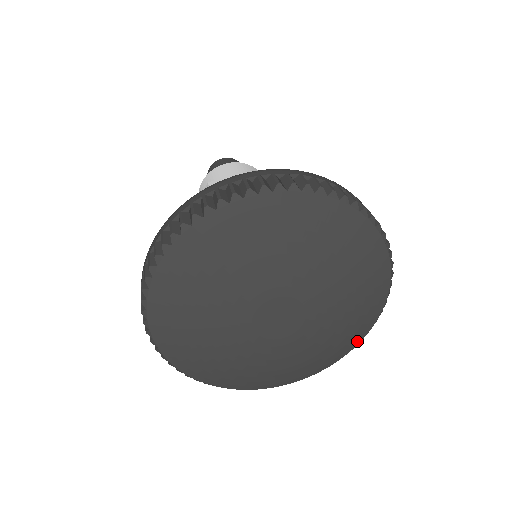
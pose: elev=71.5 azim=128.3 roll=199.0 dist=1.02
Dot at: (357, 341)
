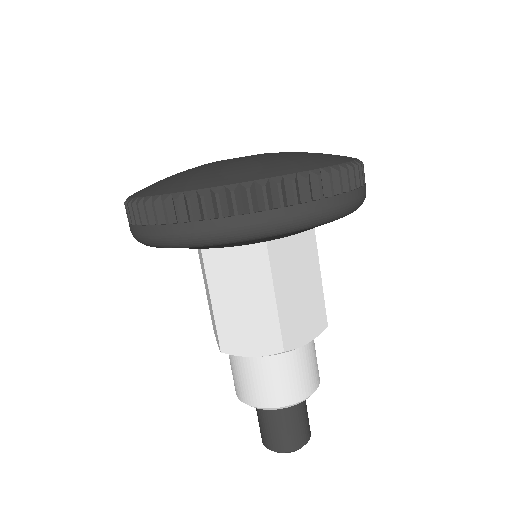
Dot at: (306, 169)
